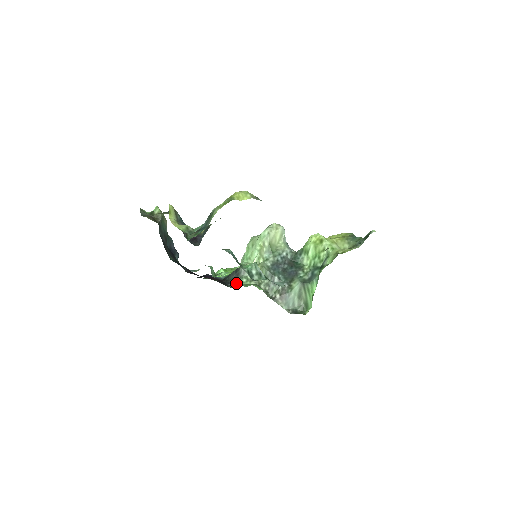
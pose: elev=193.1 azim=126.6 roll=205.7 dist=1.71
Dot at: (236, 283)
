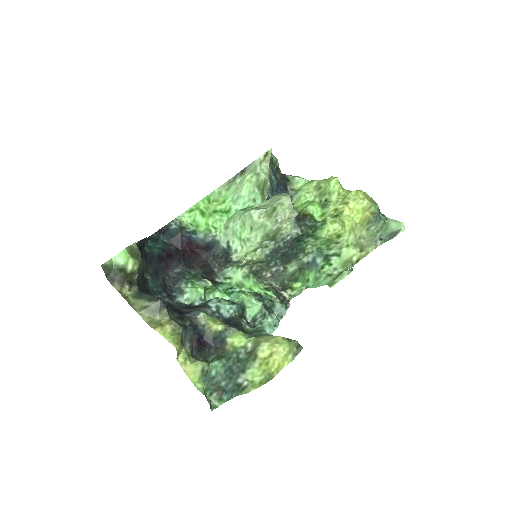
Dot at: (225, 270)
